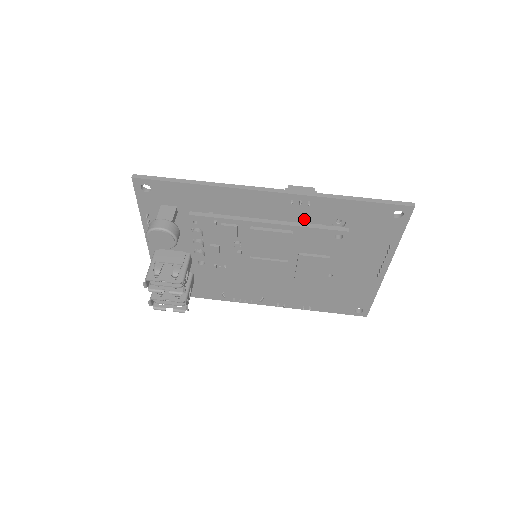
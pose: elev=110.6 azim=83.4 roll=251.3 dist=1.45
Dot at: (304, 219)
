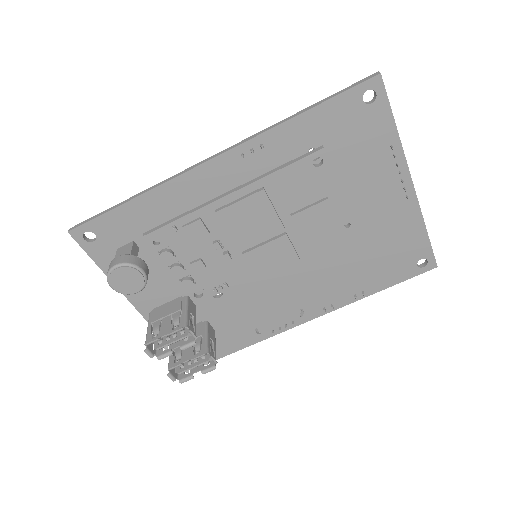
Dot at: occluded
